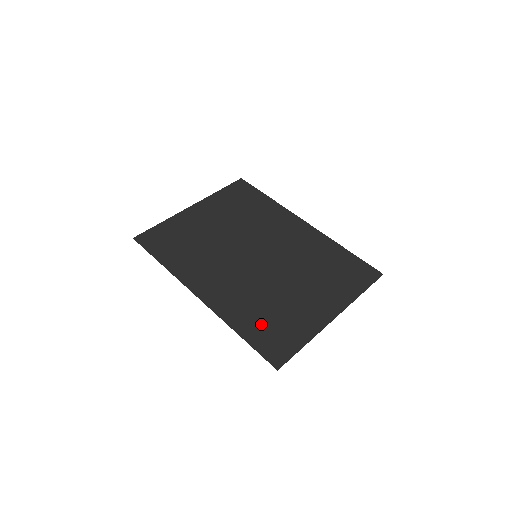
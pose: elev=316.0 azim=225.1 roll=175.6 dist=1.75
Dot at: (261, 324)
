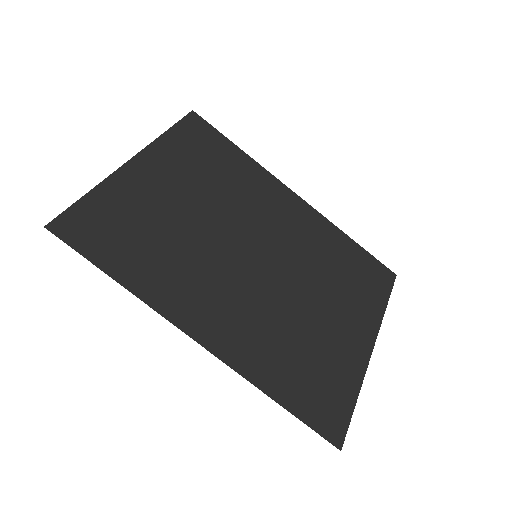
Dot at: (299, 377)
